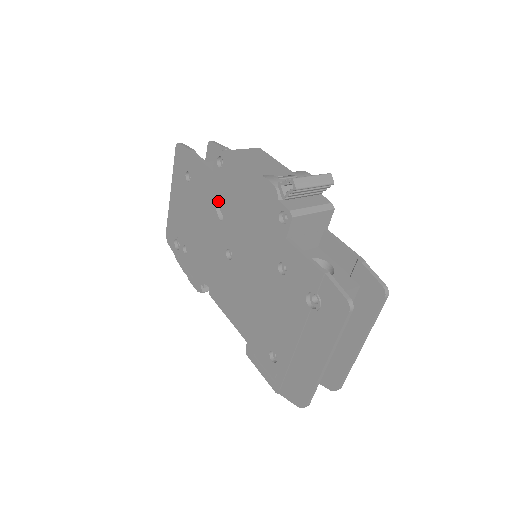
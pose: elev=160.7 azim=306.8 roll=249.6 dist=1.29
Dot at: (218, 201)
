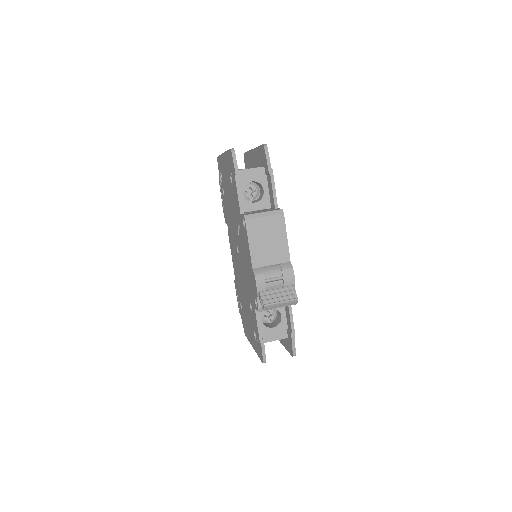
Dot at: occluded
